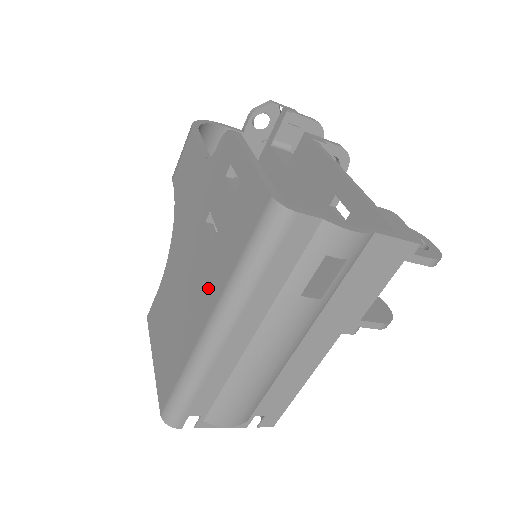
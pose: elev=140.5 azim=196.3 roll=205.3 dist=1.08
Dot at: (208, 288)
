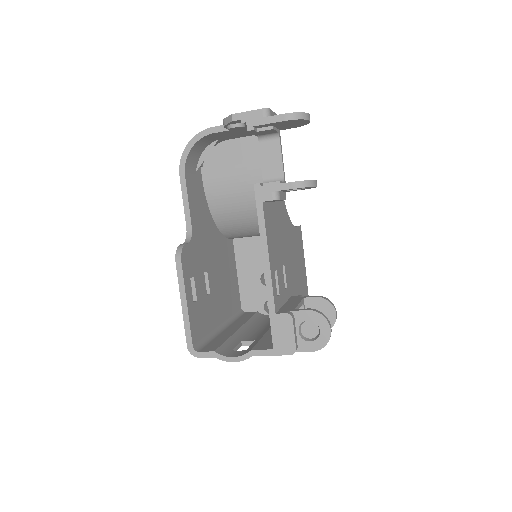
Dot at: occluded
